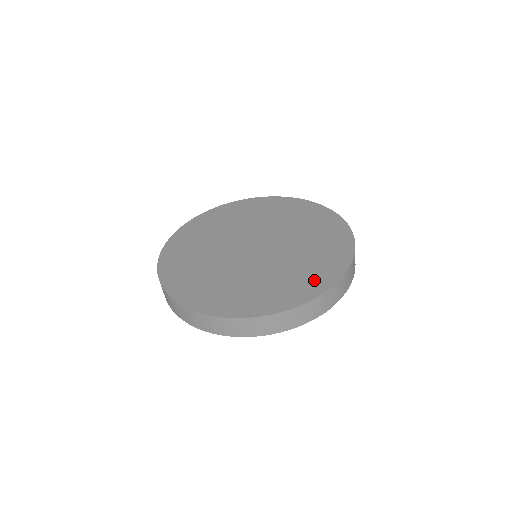
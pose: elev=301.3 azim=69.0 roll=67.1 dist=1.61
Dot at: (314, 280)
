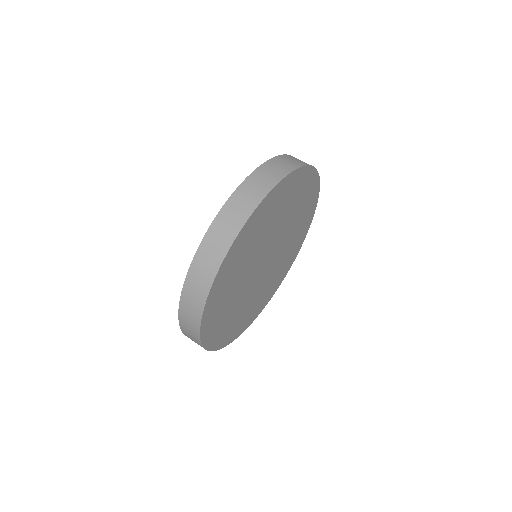
Dot at: occluded
